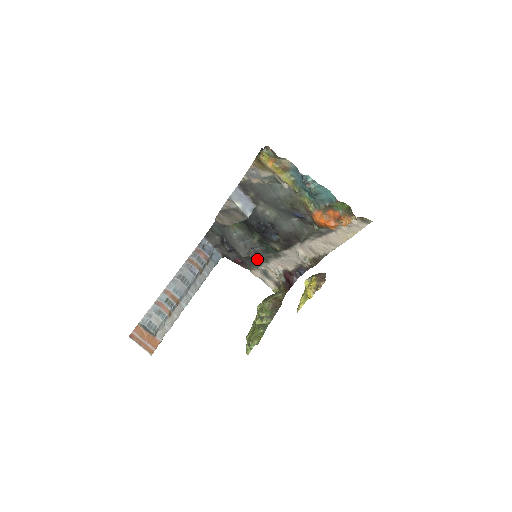
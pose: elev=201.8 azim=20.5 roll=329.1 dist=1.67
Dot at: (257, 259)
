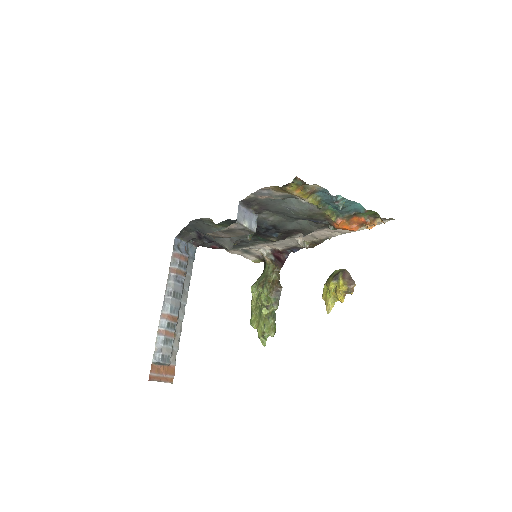
Dot at: (240, 244)
